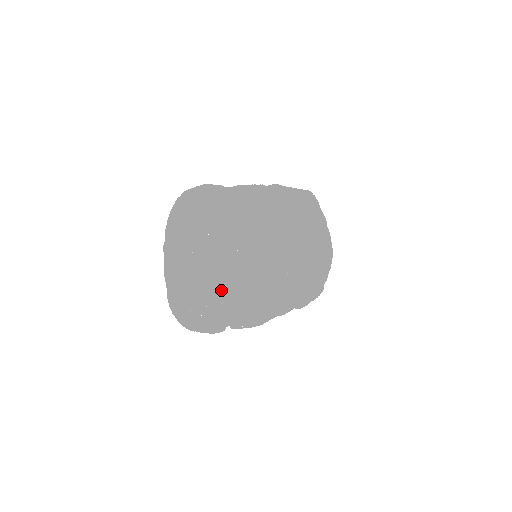
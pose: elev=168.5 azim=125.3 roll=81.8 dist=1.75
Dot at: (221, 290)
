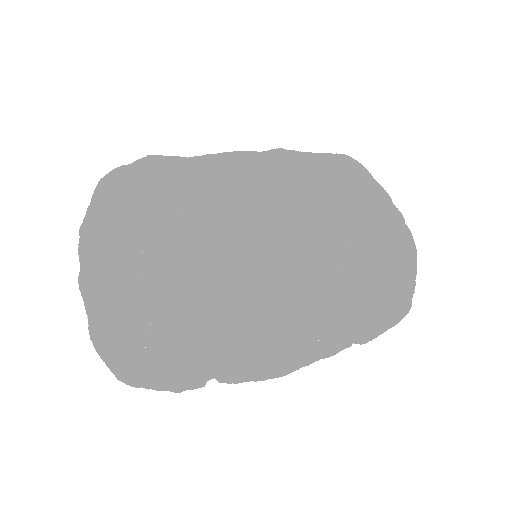
Dot at: (186, 311)
